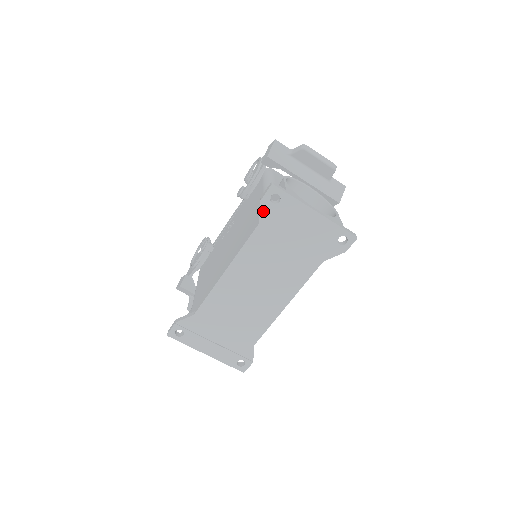
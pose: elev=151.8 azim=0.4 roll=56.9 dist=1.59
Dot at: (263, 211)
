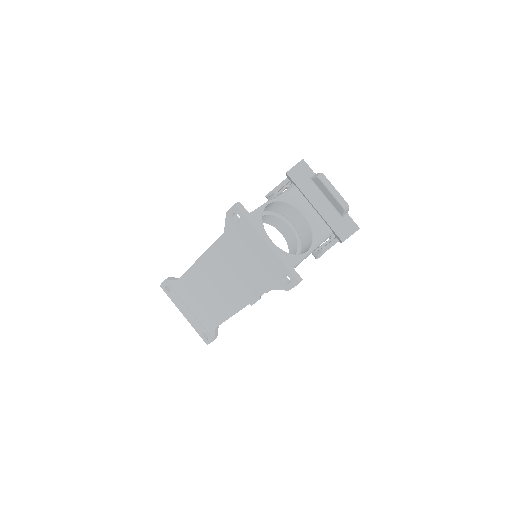
Dot at: (227, 223)
